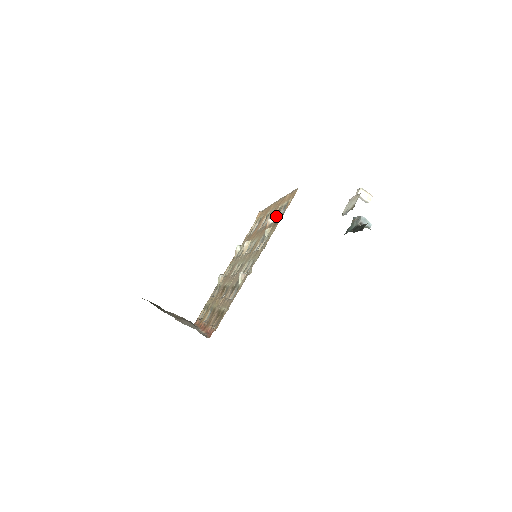
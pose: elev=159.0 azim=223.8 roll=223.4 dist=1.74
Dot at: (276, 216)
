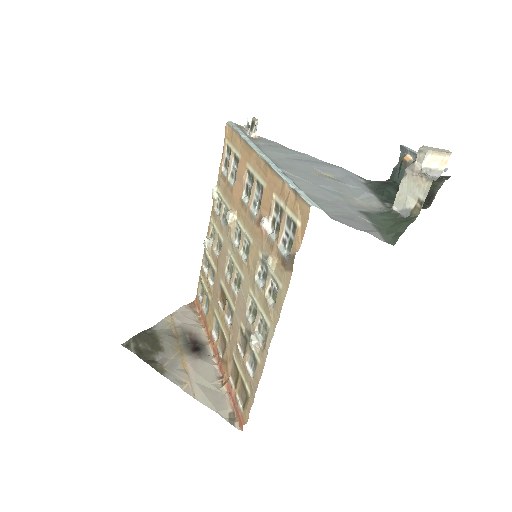
Dot at: (275, 223)
